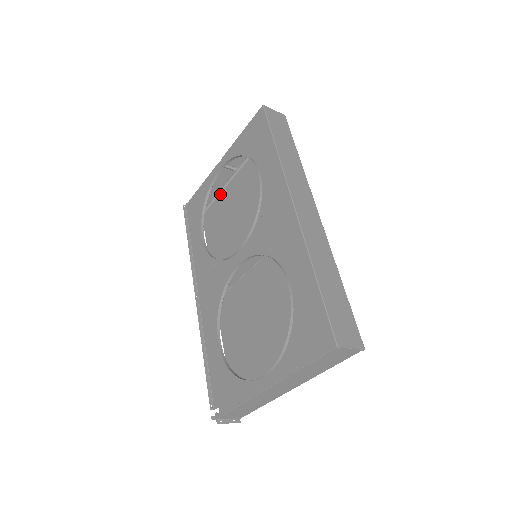
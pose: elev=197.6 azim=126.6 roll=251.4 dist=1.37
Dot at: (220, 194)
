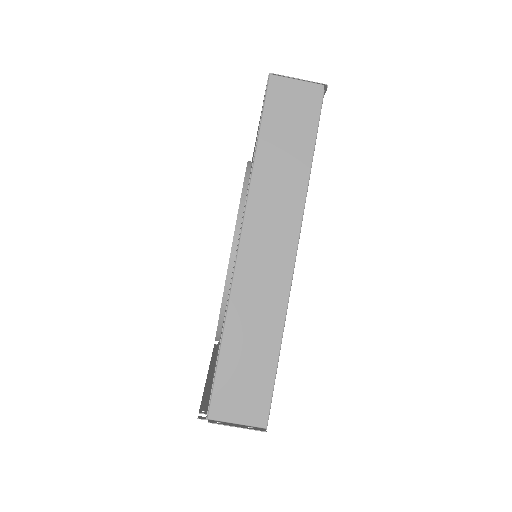
Dot at: occluded
